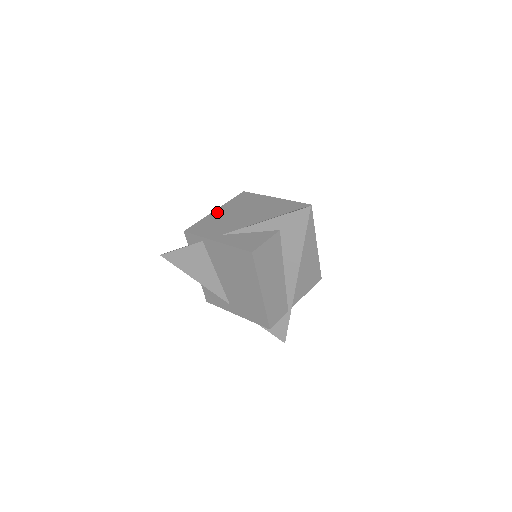
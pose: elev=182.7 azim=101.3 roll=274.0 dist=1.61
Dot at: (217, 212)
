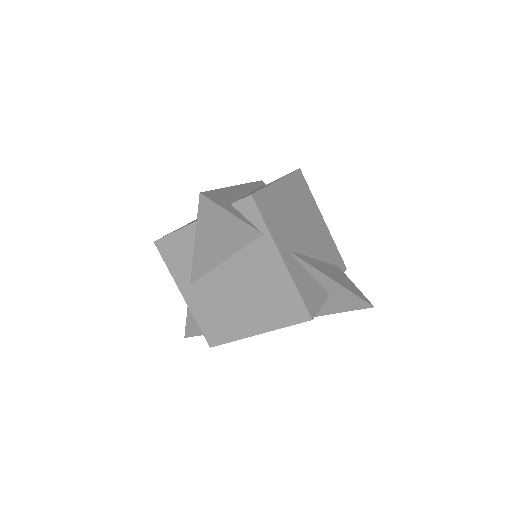
Dot at: (281, 188)
